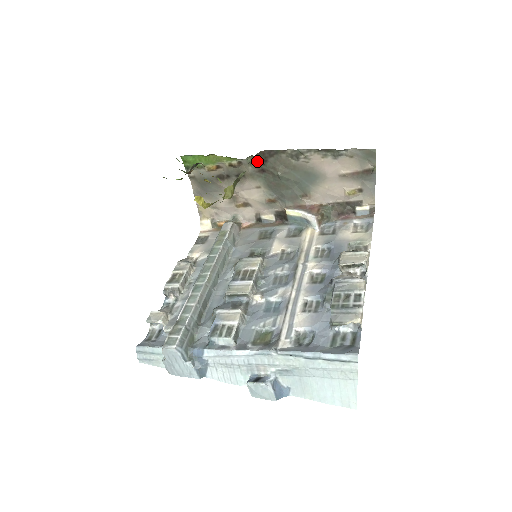
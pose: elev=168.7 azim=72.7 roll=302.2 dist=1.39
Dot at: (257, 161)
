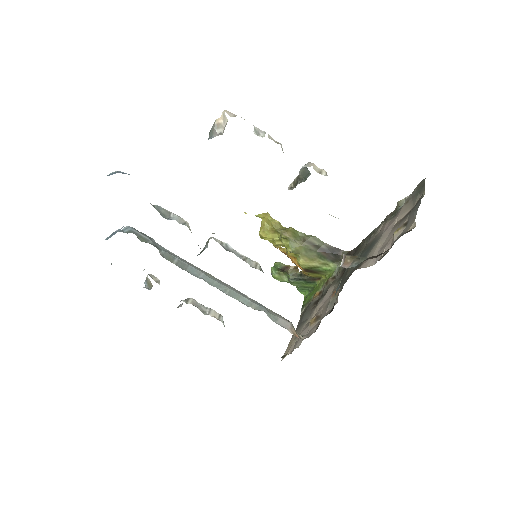
Dot at: occluded
